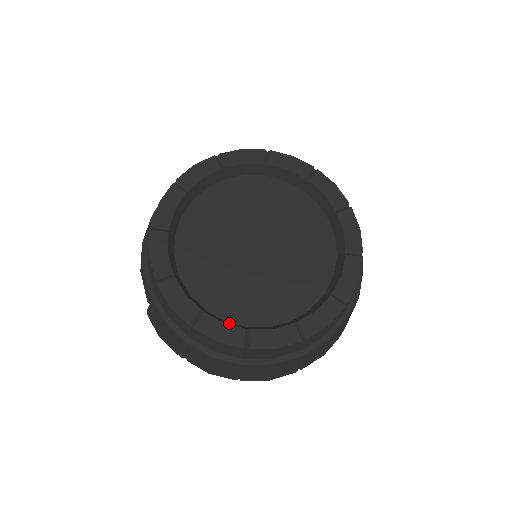
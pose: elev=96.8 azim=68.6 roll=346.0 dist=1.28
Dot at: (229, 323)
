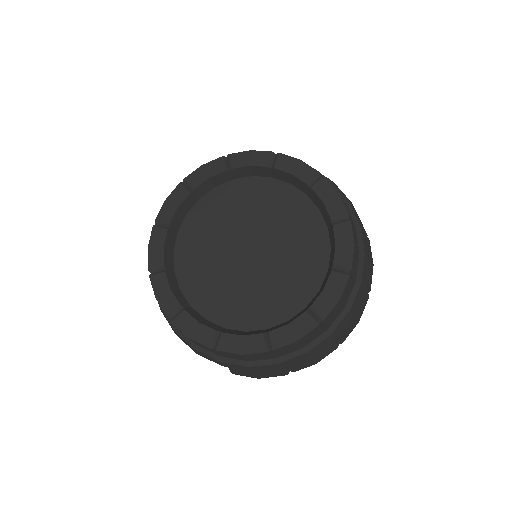
Dot at: (291, 320)
